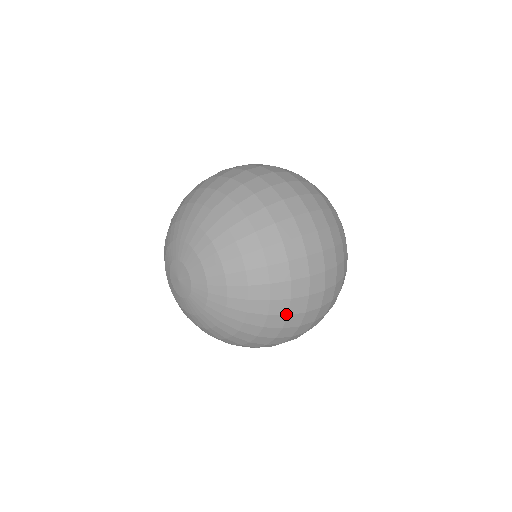
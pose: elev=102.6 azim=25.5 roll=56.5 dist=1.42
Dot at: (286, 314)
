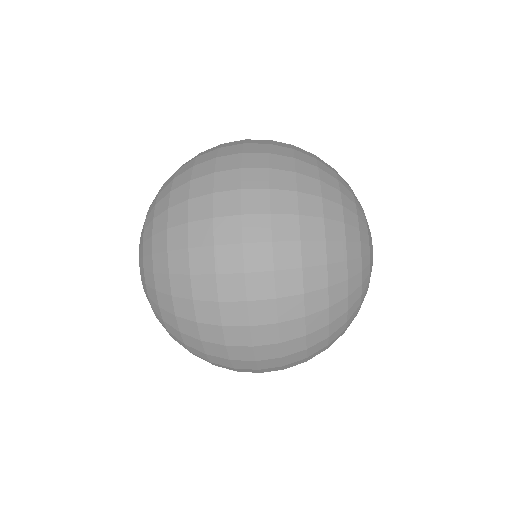
Dot at: (203, 352)
